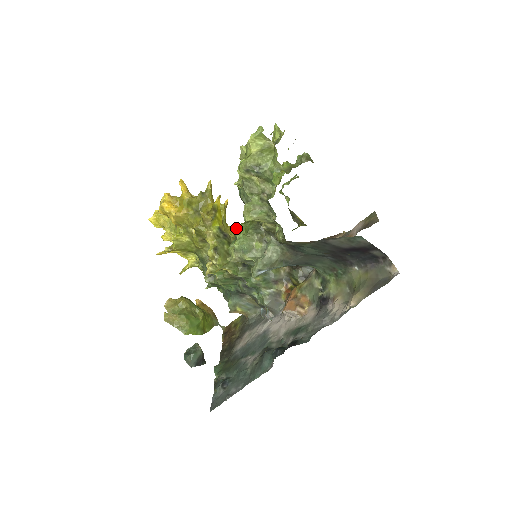
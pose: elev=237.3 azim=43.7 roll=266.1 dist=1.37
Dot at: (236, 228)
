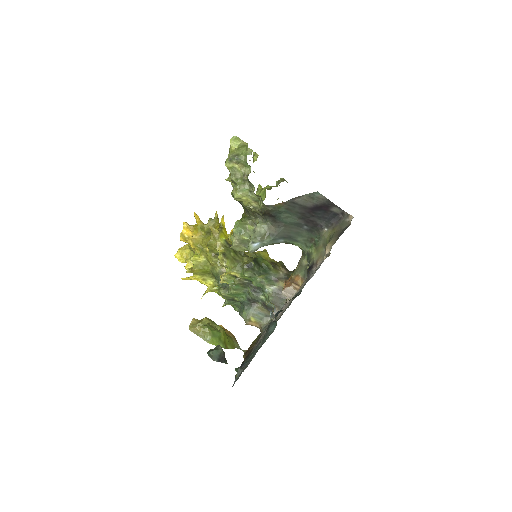
Dot at: occluded
